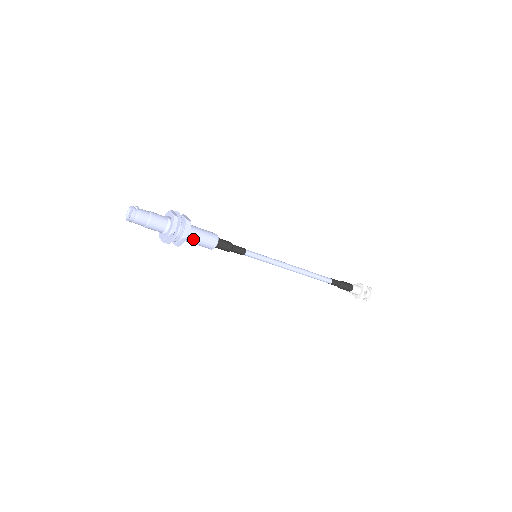
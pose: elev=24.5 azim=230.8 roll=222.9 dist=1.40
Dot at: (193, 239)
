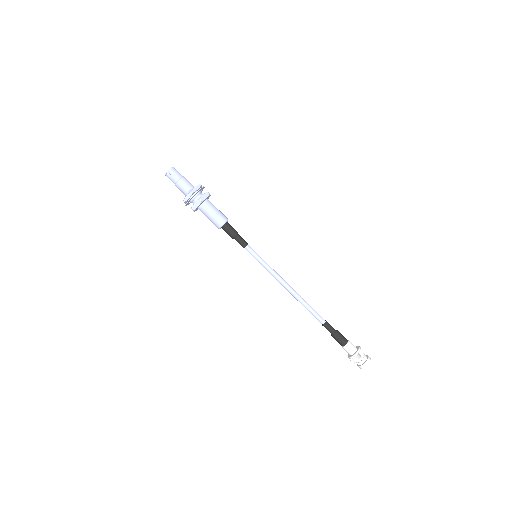
Dot at: (211, 205)
